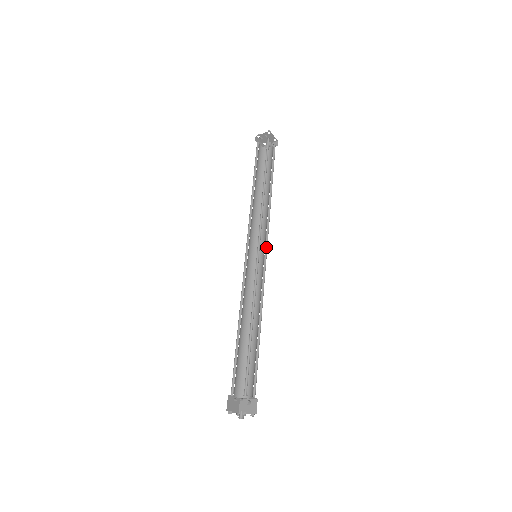
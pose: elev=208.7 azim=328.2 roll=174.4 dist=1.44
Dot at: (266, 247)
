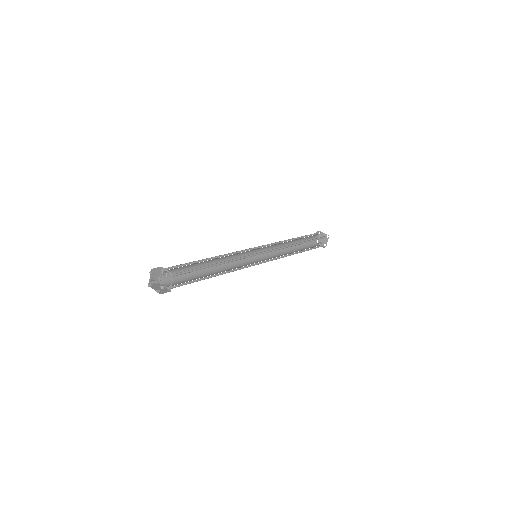
Dot at: (265, 262)
